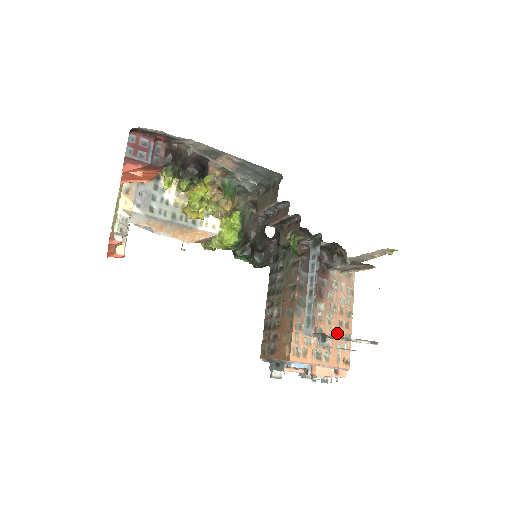
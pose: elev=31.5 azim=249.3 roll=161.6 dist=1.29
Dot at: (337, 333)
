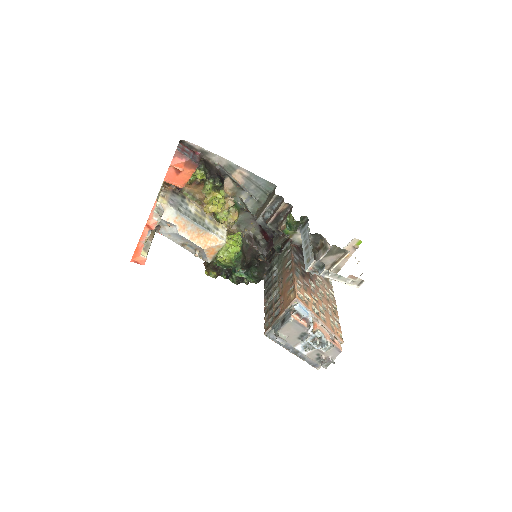
Dot at: (328, 311)
